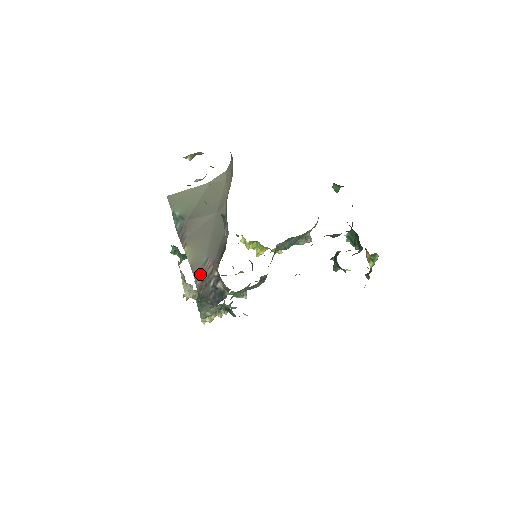
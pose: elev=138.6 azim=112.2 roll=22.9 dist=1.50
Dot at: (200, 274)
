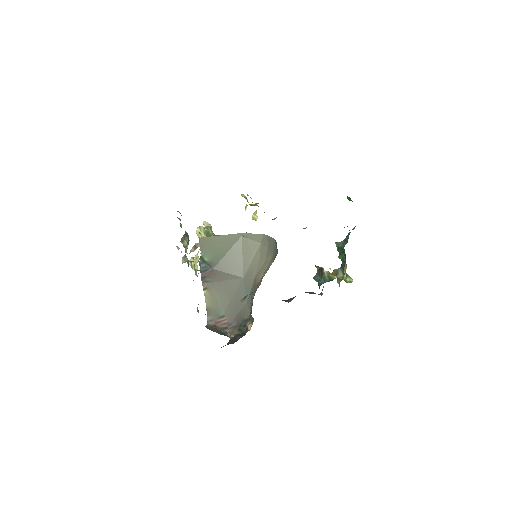
Dot at: (214, 321)
